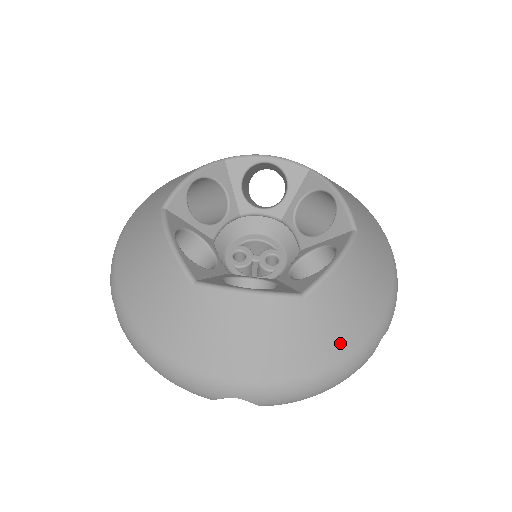
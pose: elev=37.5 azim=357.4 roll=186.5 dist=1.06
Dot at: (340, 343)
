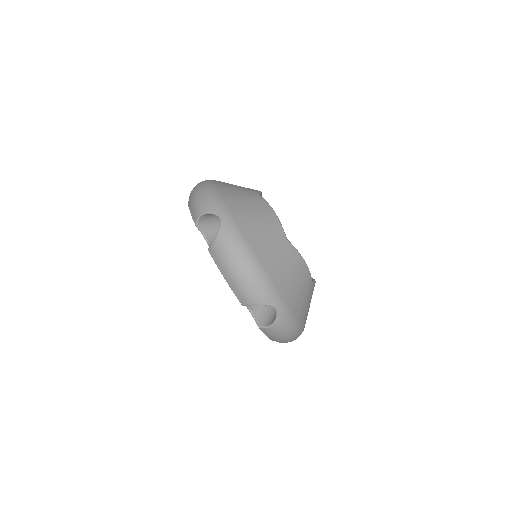
Dot at: (306, 317)
